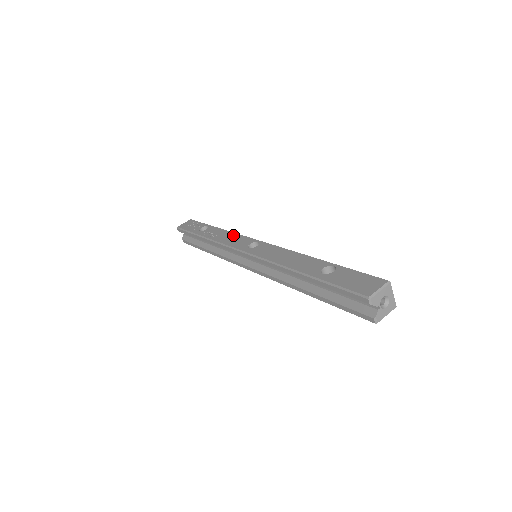
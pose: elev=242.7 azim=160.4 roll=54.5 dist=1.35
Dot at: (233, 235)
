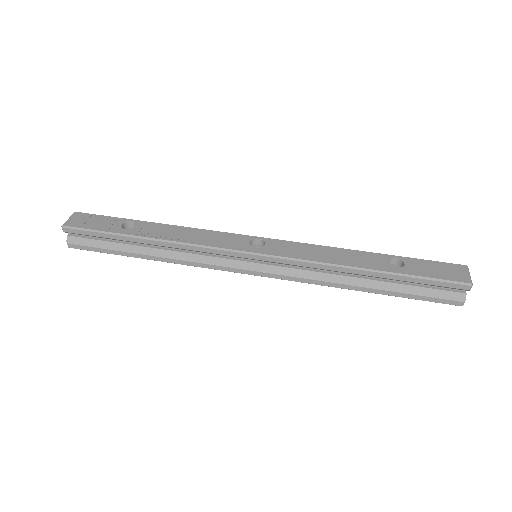
Dot at: (203, 232)
